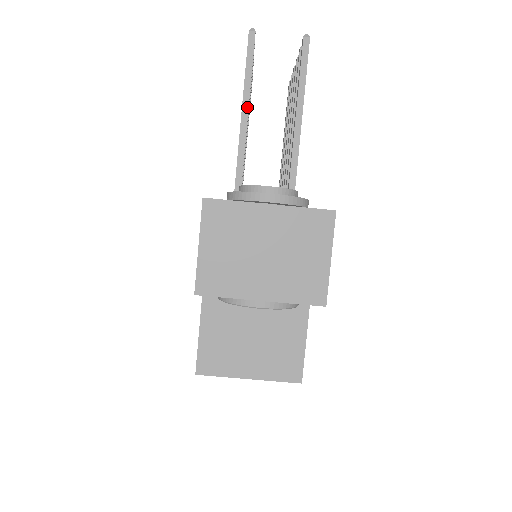
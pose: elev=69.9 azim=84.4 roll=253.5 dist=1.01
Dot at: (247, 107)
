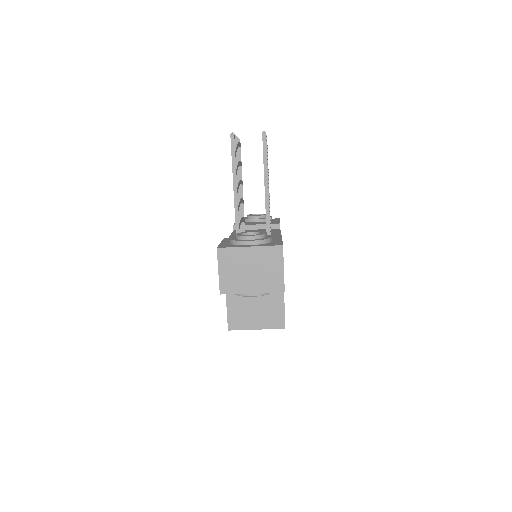
Dot at: (236, 178)
